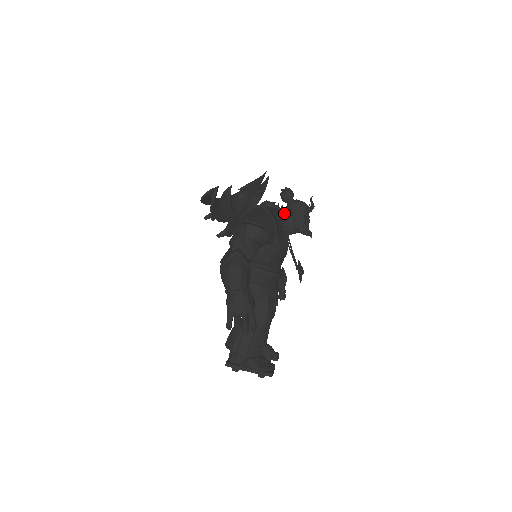
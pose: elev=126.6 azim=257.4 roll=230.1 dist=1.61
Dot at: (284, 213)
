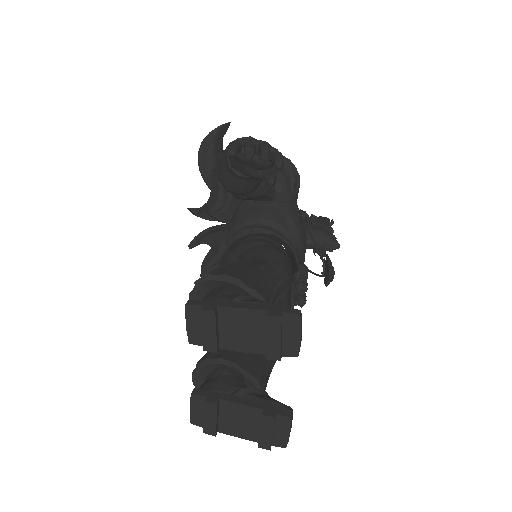
Dot at: occluded
